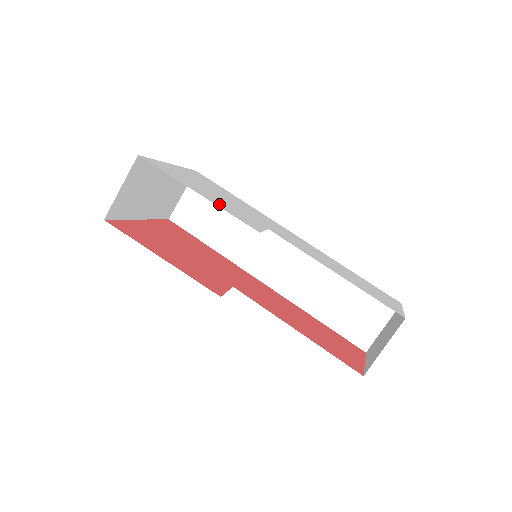
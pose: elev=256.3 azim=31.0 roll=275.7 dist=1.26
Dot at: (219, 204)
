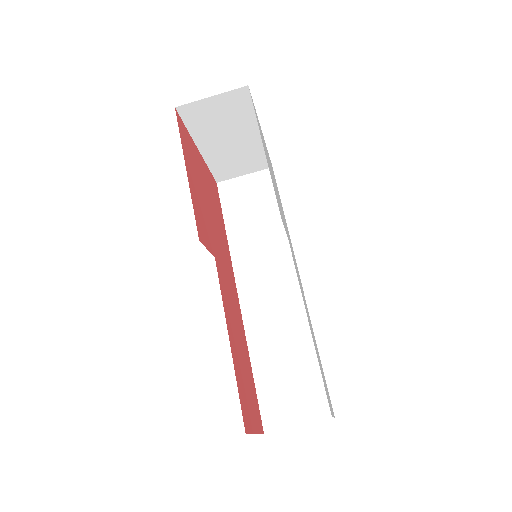
Dot at: occluded
